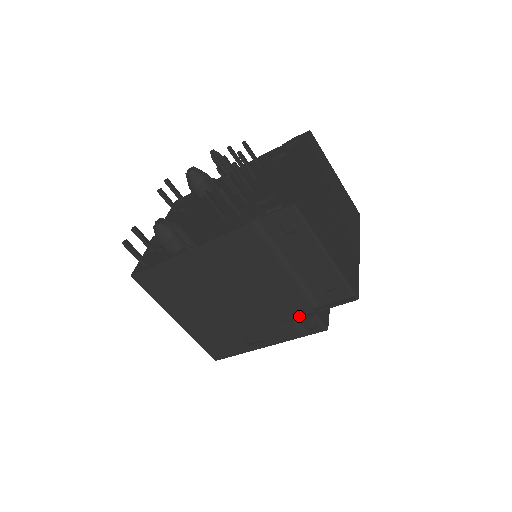
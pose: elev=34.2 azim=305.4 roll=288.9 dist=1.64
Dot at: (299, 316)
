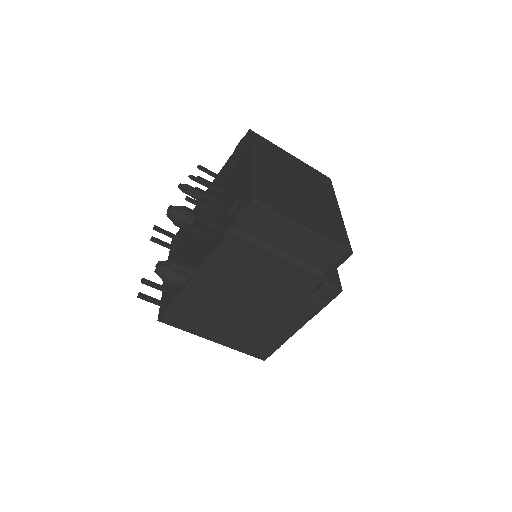
Dot at: (312, 290)
